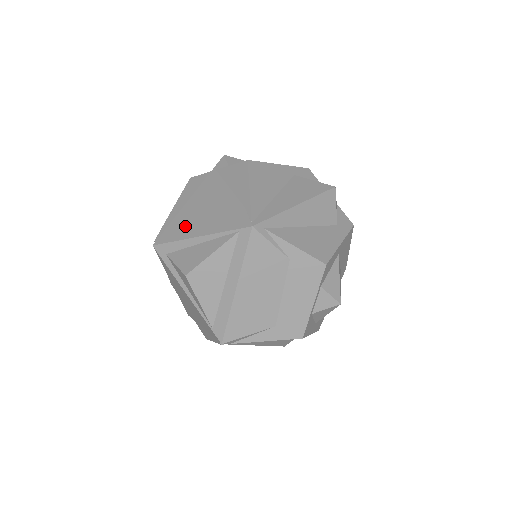
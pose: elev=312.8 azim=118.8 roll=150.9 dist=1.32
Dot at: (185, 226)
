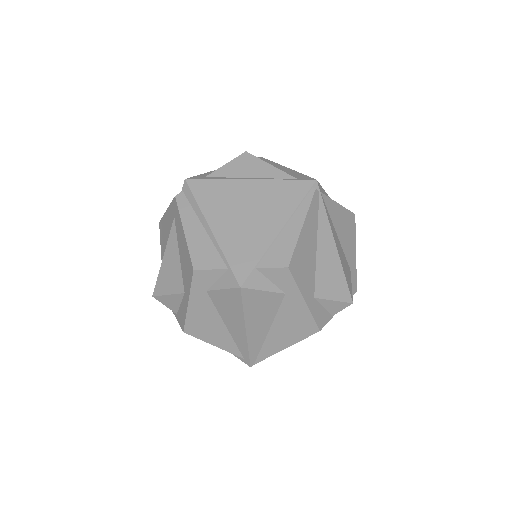
Dot at: occluded
